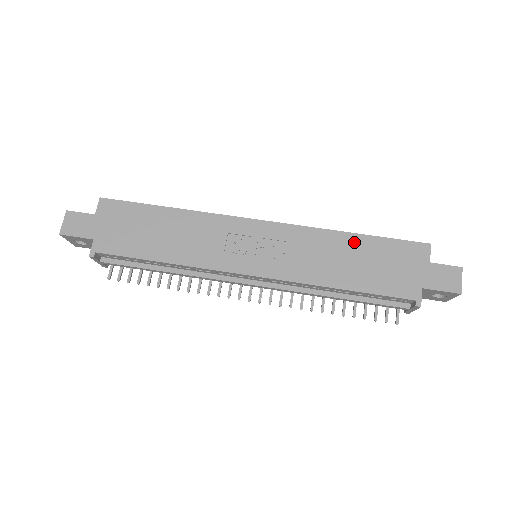
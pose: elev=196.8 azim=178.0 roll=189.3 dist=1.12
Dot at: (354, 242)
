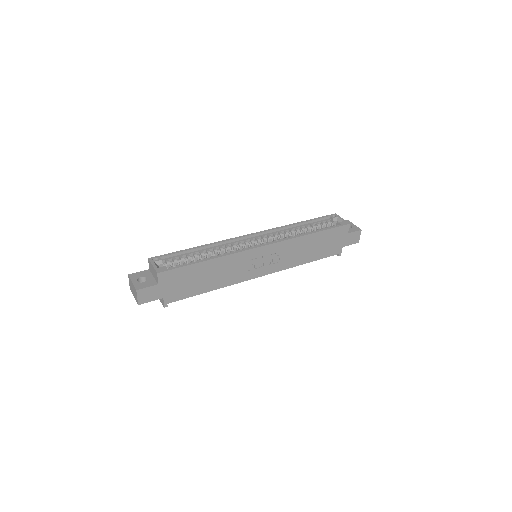
Dot at: (314, 238)
